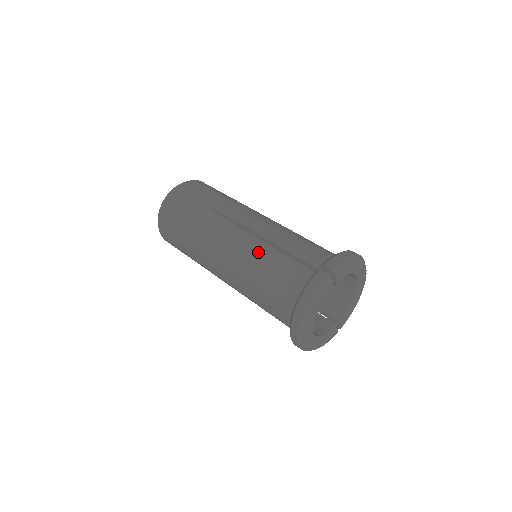
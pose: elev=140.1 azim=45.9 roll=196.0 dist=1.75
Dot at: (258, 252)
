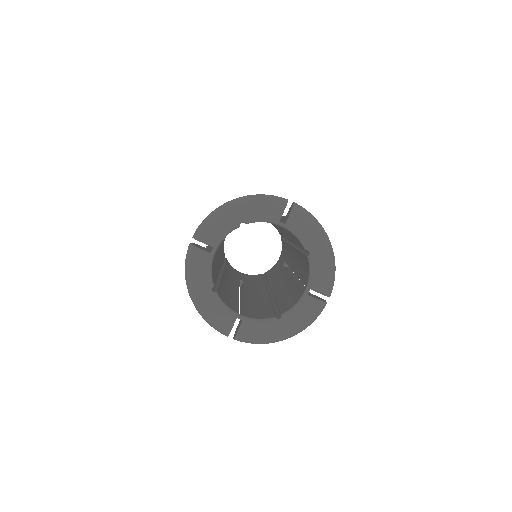
Dot at: occluded
